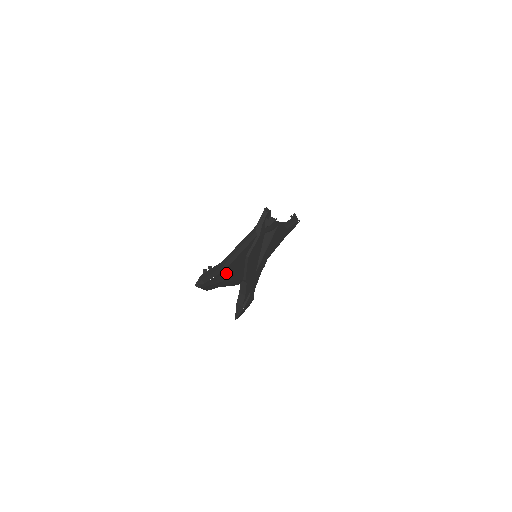
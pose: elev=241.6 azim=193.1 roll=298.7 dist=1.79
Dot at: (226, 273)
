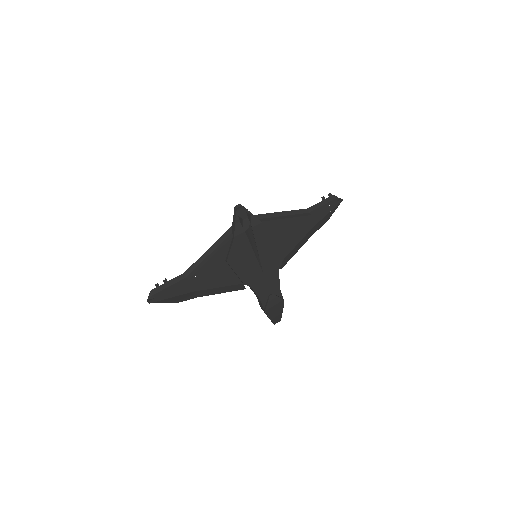
Dot at: (195, 283)
